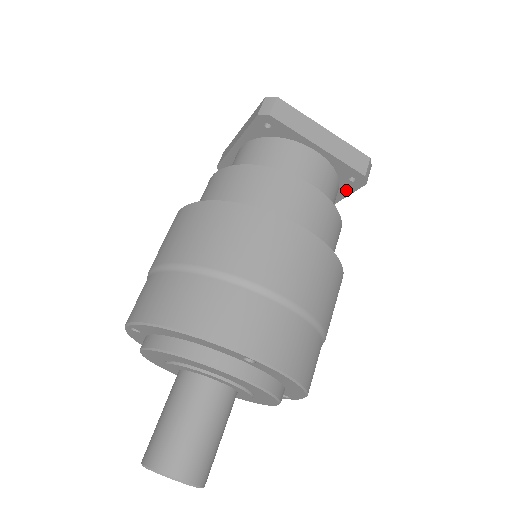
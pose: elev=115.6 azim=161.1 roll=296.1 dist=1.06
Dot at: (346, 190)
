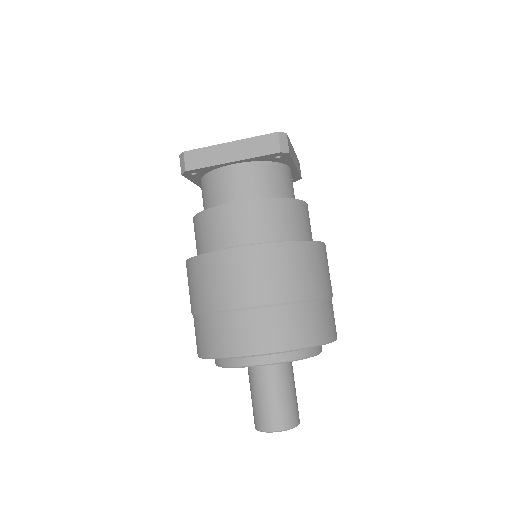
Dot at: occluded
